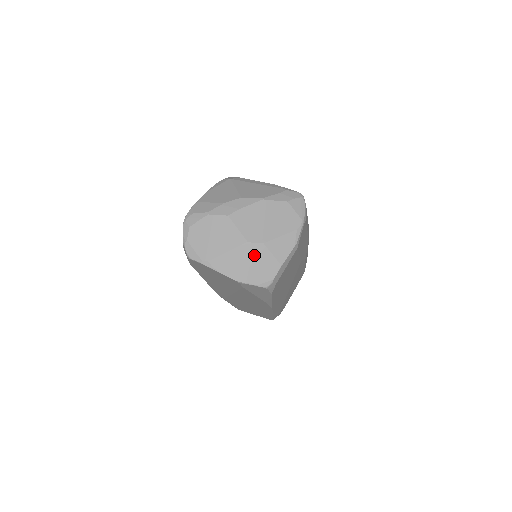
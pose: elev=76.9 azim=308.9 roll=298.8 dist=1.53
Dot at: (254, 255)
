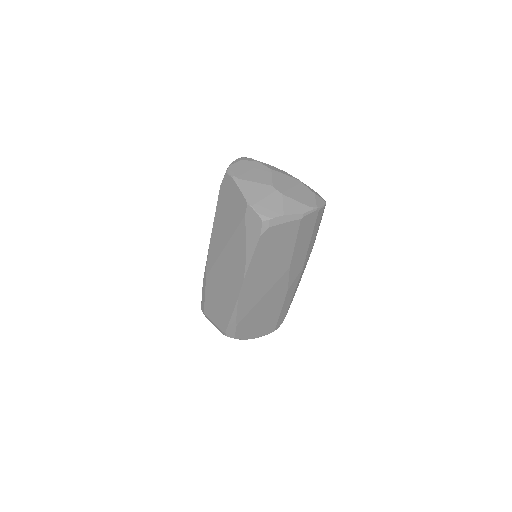
Dot at: (271, 195)
